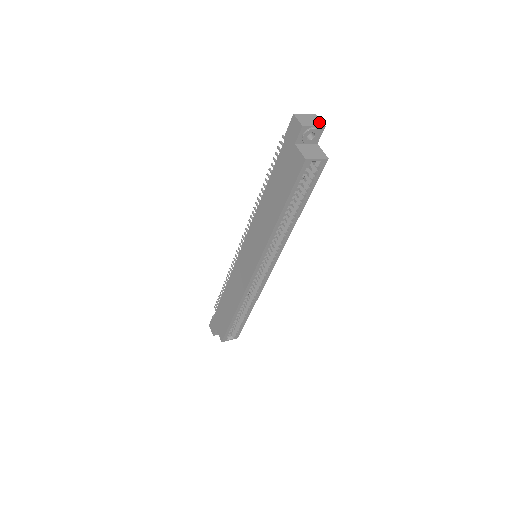
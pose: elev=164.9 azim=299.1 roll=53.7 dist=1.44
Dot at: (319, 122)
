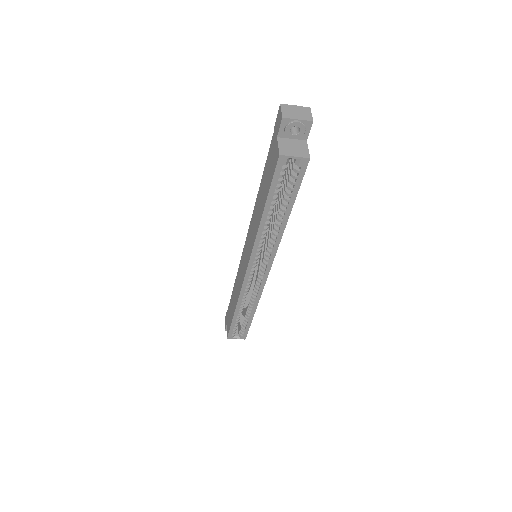
Dot at: (308, 116)
